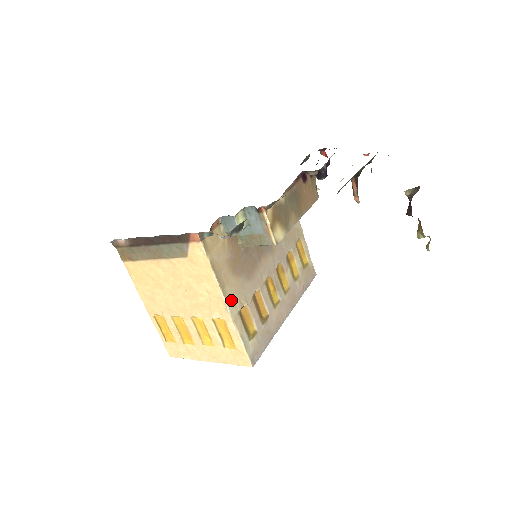
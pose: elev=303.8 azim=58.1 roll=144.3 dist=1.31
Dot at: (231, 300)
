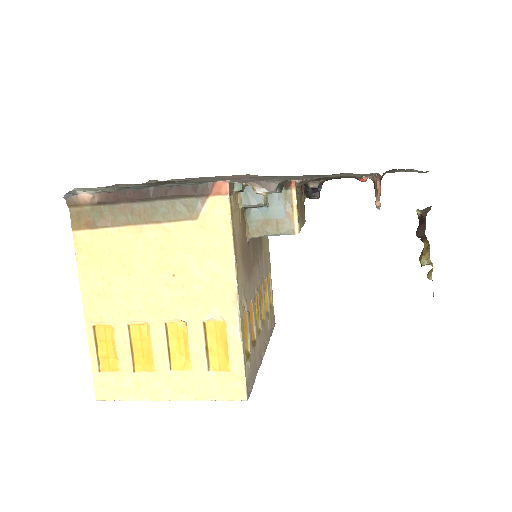
Dot at: (240, 293)
